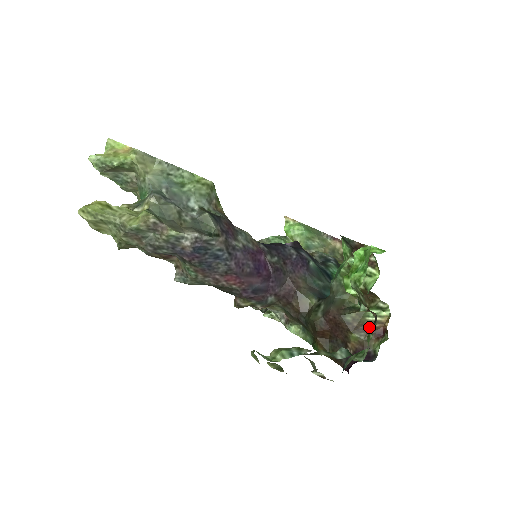
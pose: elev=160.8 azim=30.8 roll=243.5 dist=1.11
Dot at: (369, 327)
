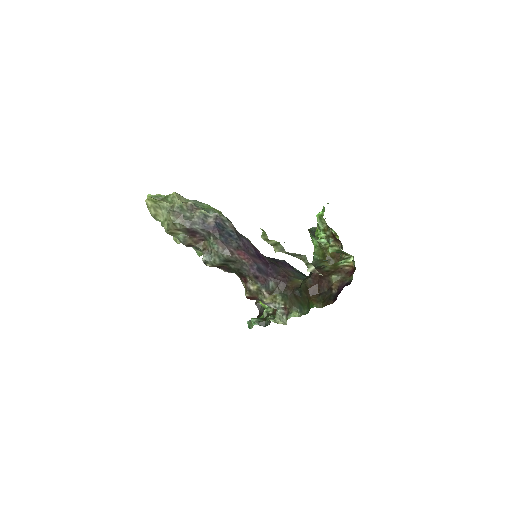
Dot at: (342, 269)
